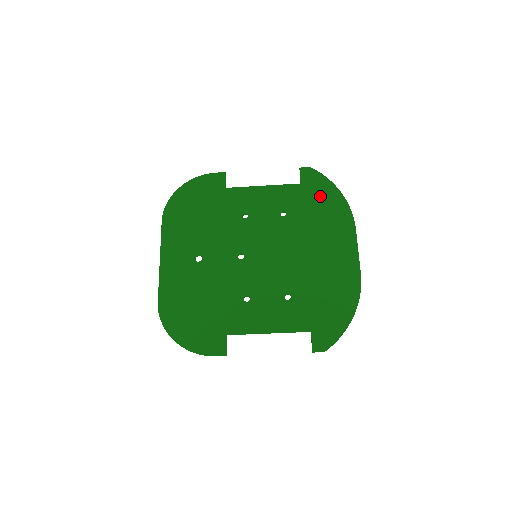
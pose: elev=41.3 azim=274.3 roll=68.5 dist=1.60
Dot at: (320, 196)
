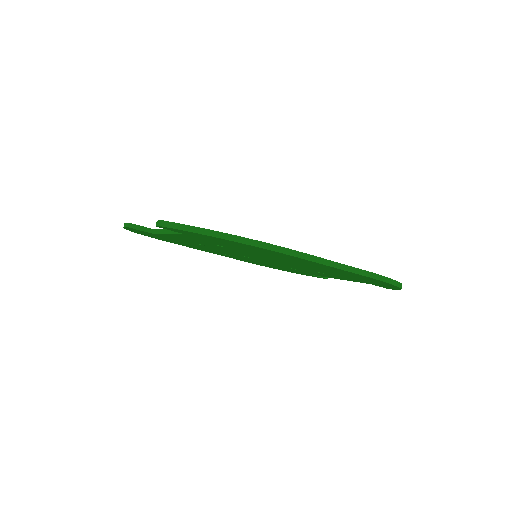
Dot at: occluded
